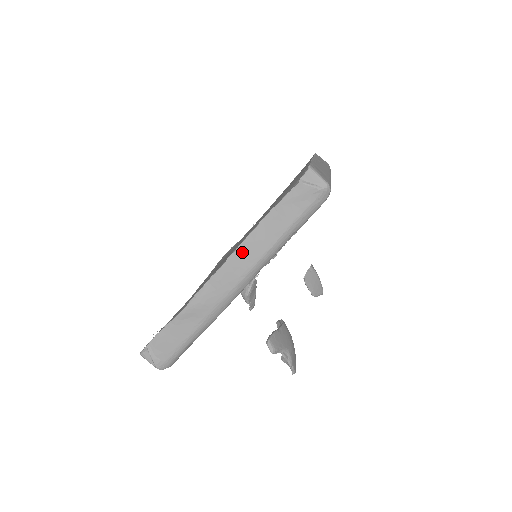
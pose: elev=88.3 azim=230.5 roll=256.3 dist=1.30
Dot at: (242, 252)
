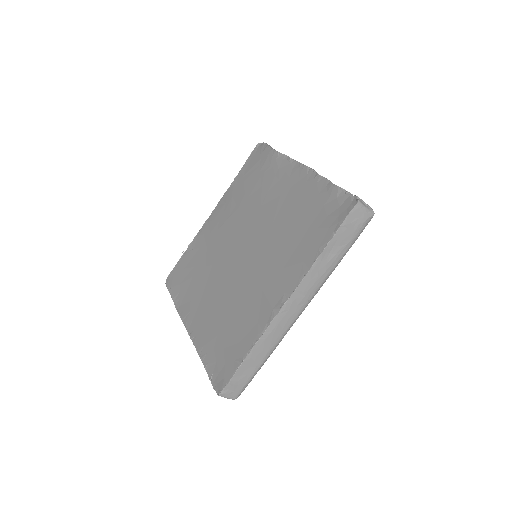
Dot at: occluded
